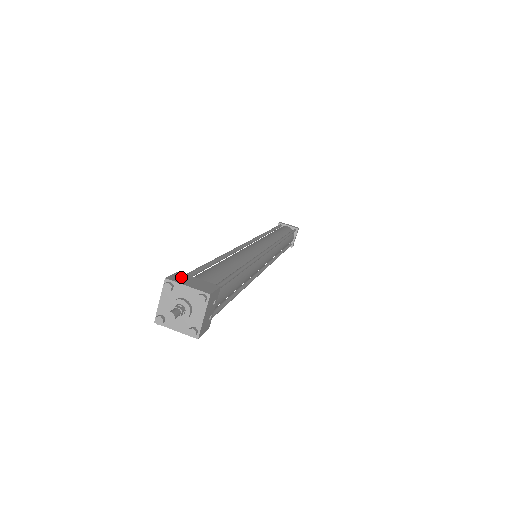
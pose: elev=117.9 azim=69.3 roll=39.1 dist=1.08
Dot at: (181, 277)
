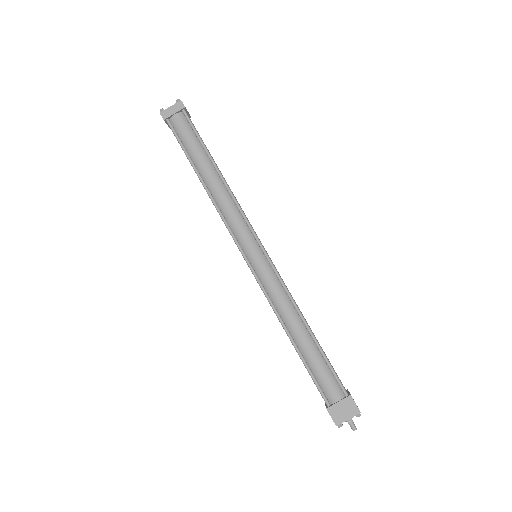
Dot at: (335, 414)
